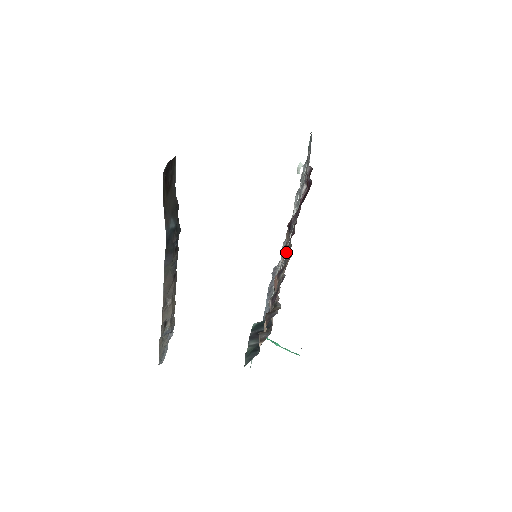
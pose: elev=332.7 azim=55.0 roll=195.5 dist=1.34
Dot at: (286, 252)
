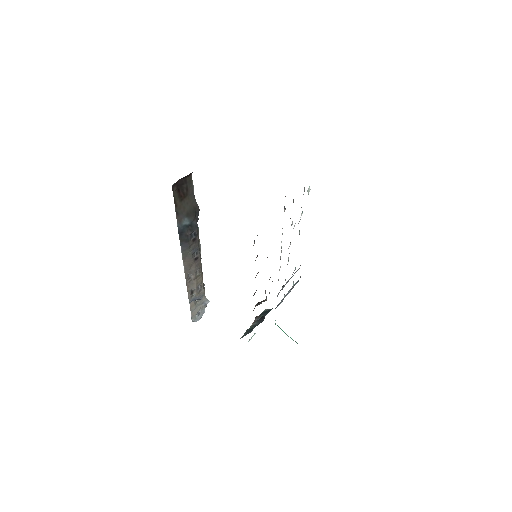
Dot at: occluded
